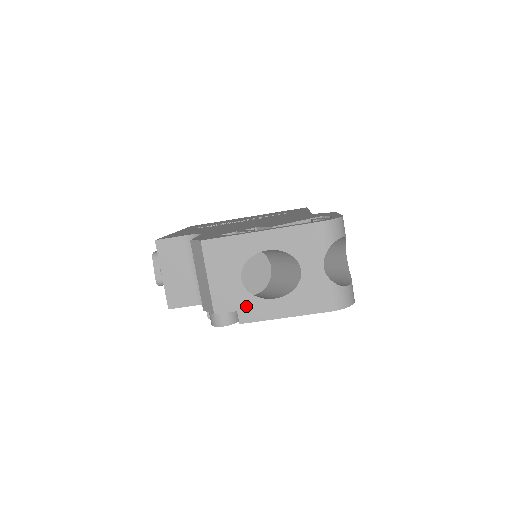
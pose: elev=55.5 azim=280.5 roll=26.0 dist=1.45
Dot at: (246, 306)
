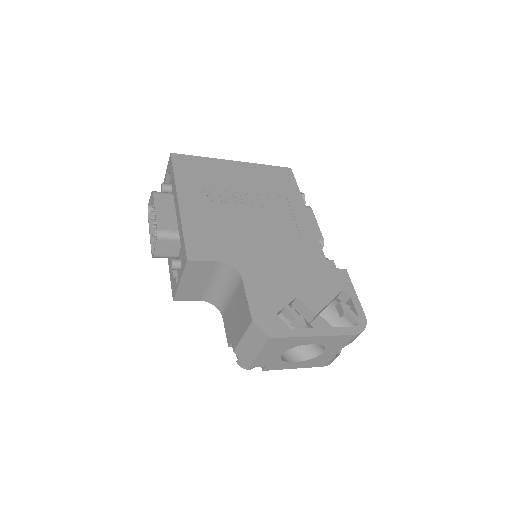
Dot at: (274, 365)
